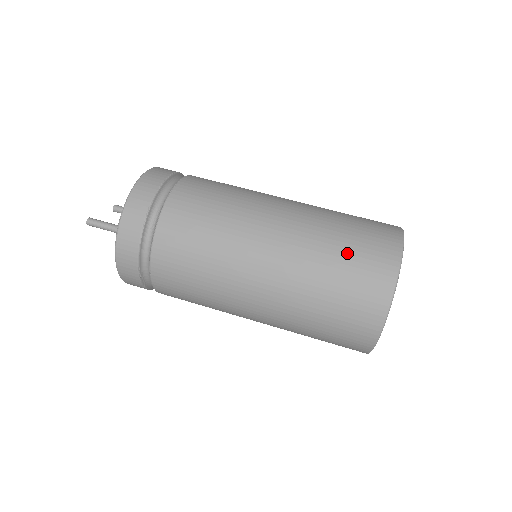
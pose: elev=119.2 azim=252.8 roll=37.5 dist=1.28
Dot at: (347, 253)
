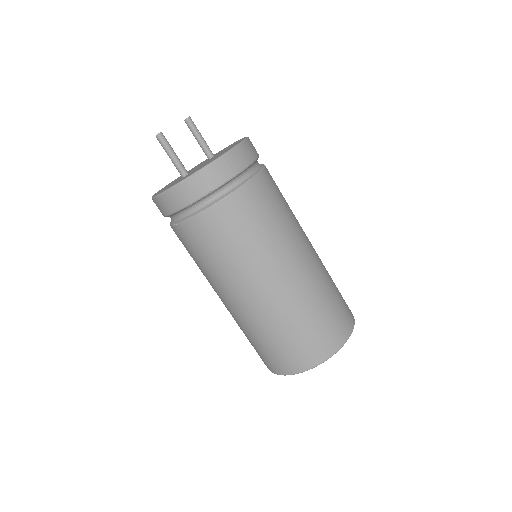
Dot at: (306, 330)
